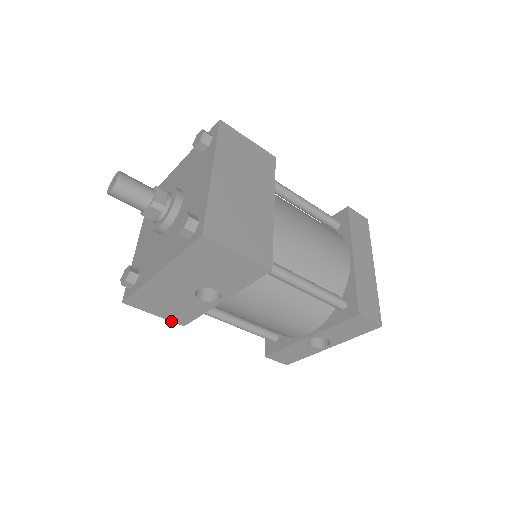
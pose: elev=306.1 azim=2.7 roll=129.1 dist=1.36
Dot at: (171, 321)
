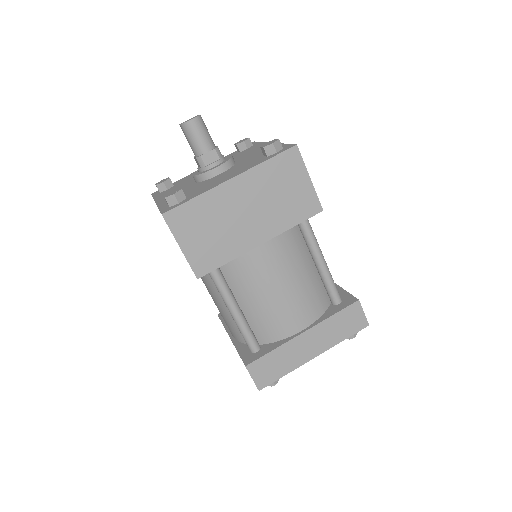
Dot at: occluded
